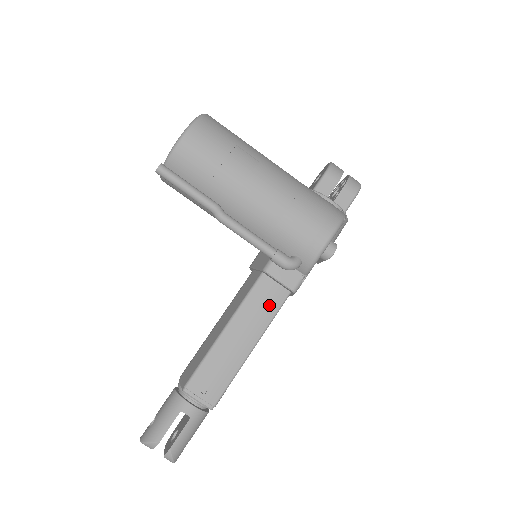
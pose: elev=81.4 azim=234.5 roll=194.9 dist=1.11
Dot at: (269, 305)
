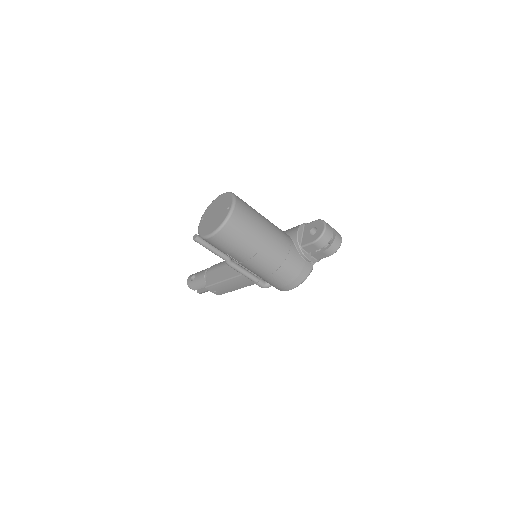
Dot at: occluded
